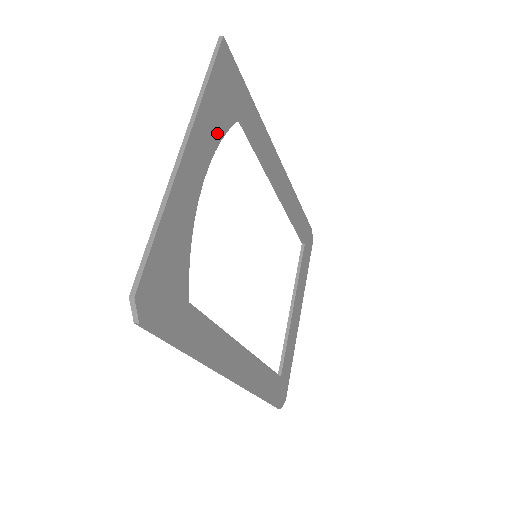
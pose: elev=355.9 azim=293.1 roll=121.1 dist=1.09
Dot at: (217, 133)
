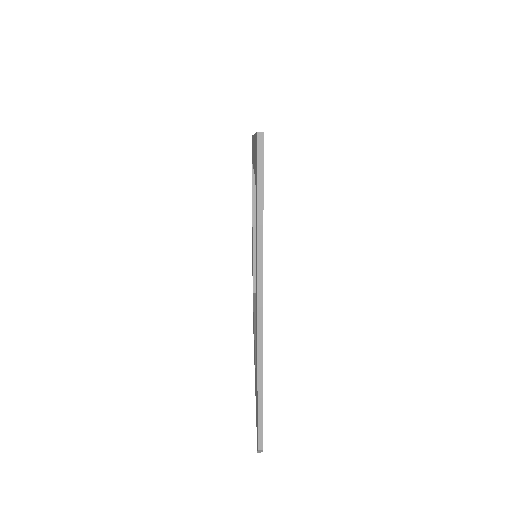
Dot at: occluded
